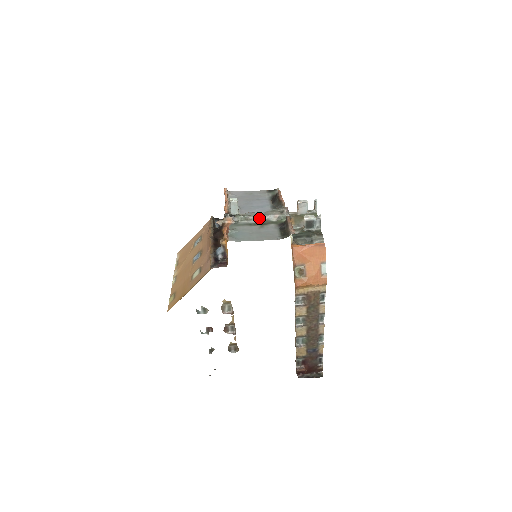
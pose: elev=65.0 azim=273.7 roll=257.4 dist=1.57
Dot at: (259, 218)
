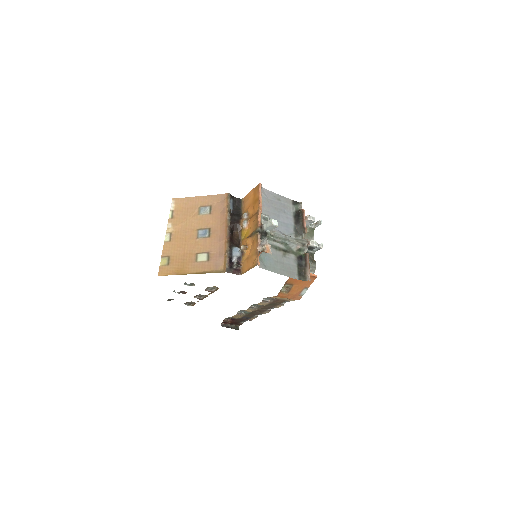
Dot at: (285, 243)
